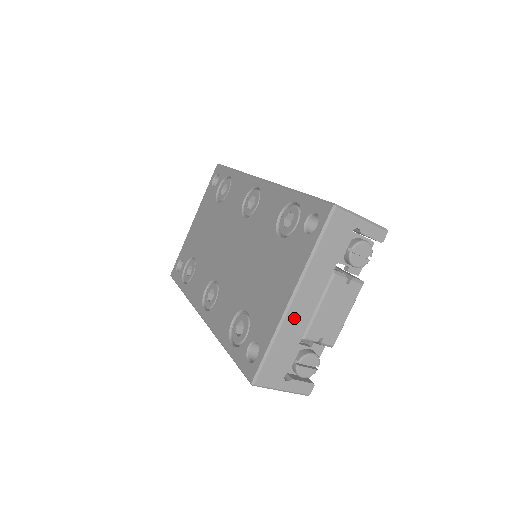
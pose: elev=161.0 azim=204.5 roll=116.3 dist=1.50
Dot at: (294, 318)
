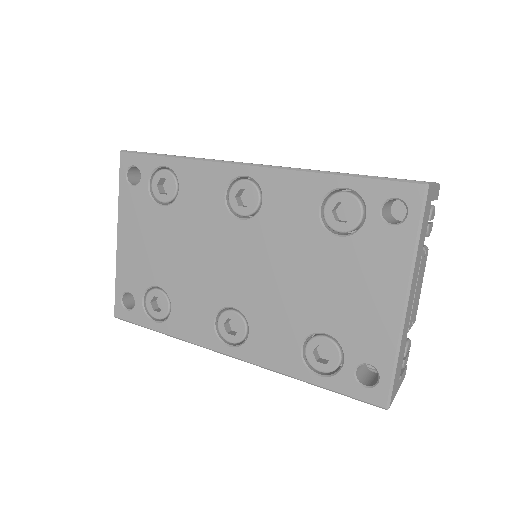
Dot at: (406, 321)
